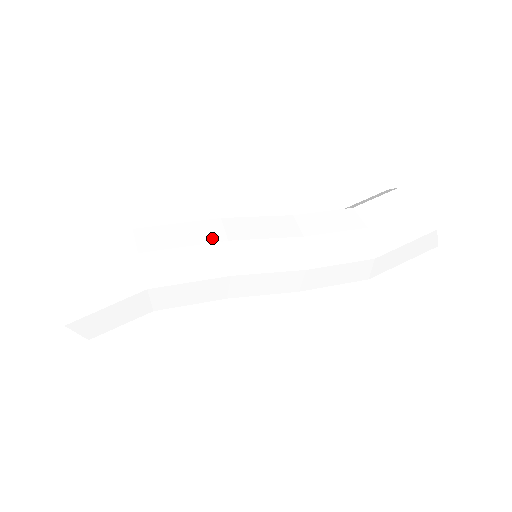
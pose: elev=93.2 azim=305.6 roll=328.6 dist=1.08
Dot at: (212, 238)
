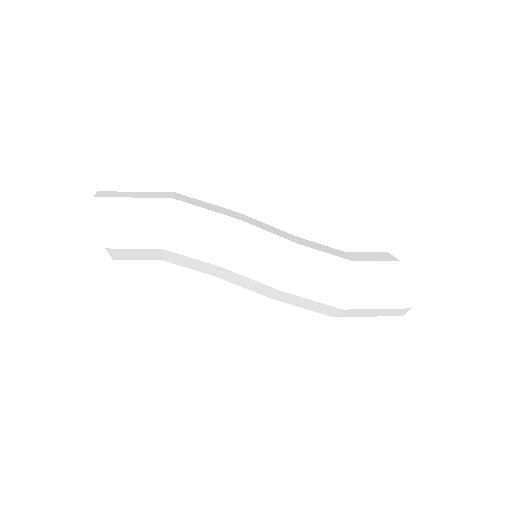
Dot at: (228, 214)
